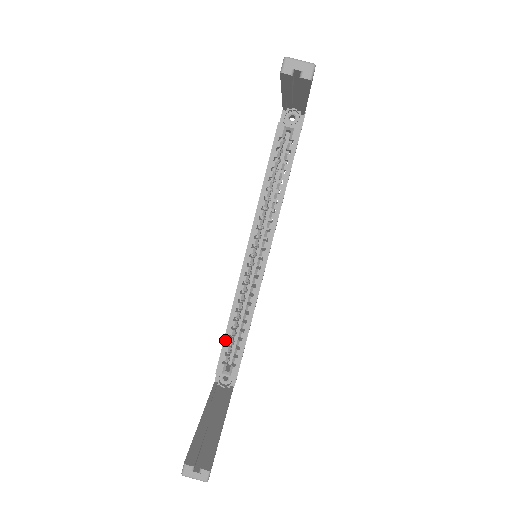
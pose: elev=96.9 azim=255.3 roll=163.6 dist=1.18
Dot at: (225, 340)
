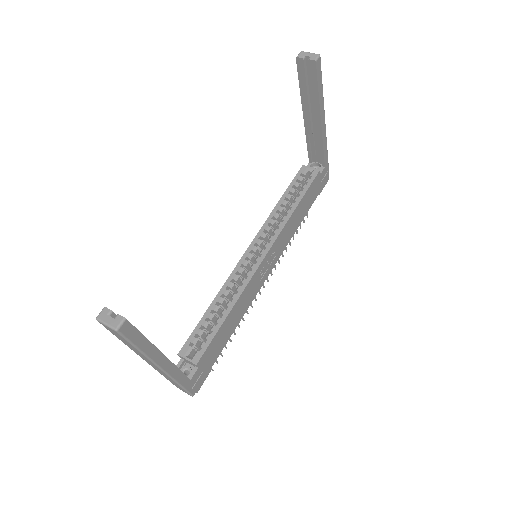
Dot at: (200, 322)
